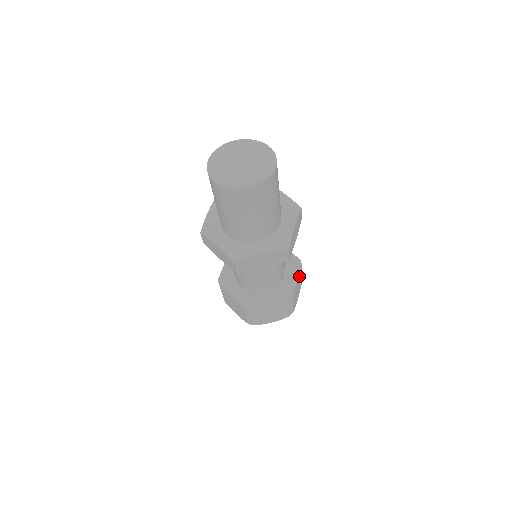
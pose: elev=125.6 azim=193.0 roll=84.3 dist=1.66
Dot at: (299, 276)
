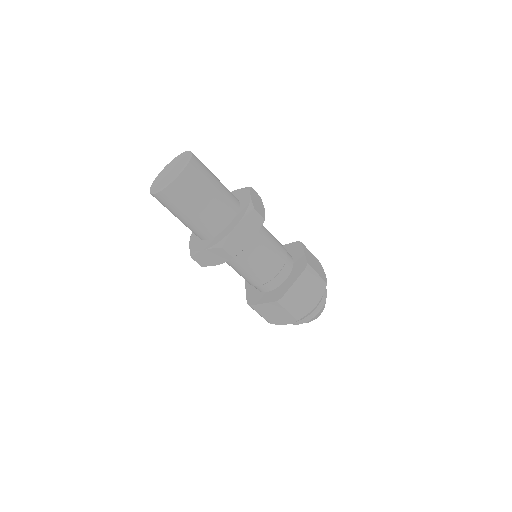
Dot at: (303, 280)
